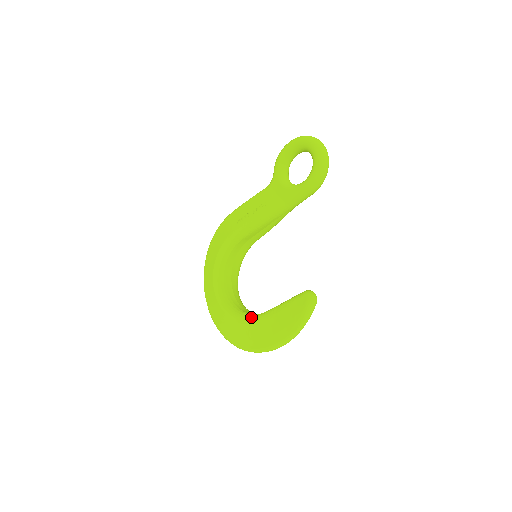
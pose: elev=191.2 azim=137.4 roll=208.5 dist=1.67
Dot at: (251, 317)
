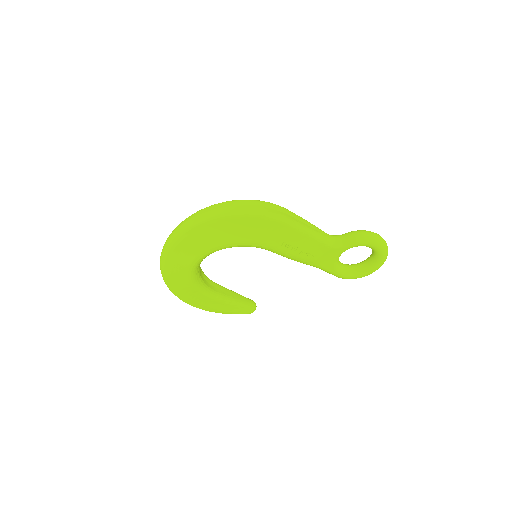
Dot at: (205, 291)
